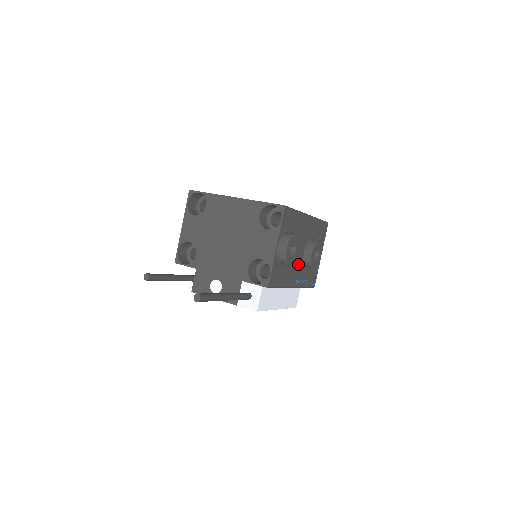
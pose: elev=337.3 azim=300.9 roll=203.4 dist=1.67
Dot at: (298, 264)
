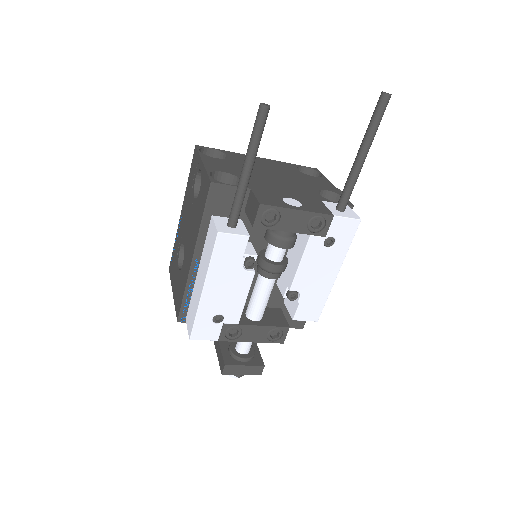
Dot at: occluded
